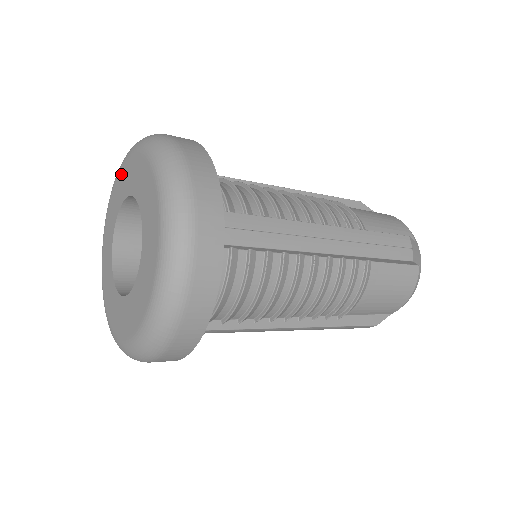
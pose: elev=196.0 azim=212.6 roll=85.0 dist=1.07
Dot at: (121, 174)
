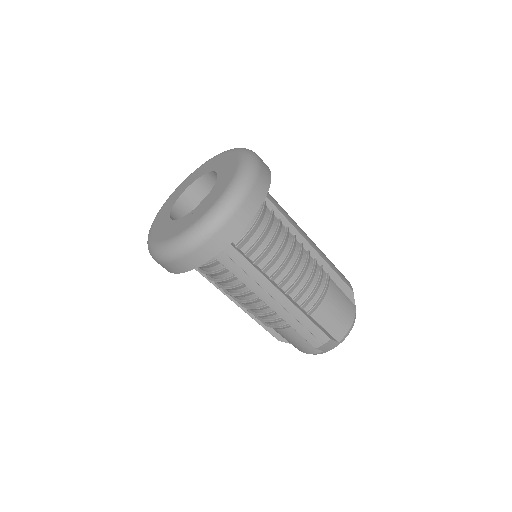
Dot at: (233, 158)
